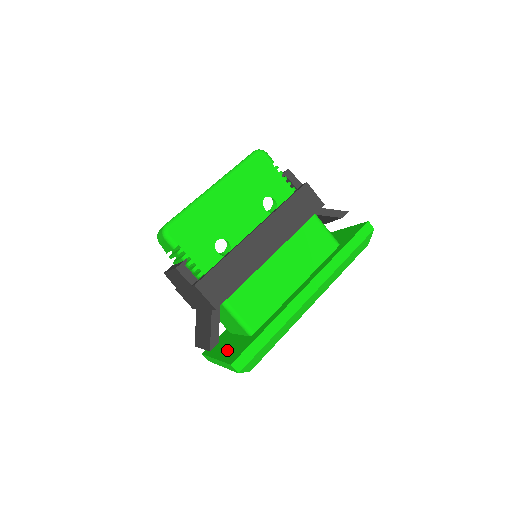
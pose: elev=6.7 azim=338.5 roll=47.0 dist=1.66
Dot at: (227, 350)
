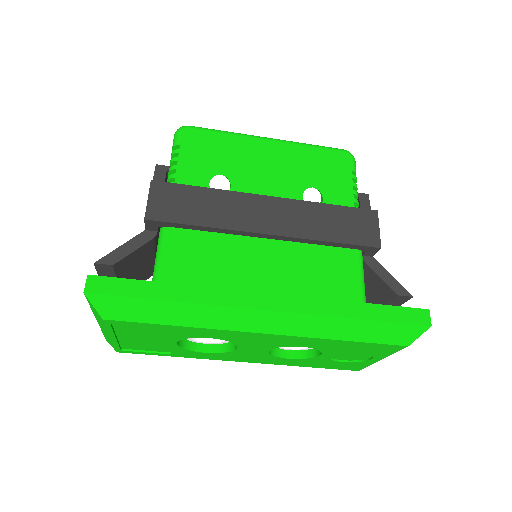
Dot at: occluded
